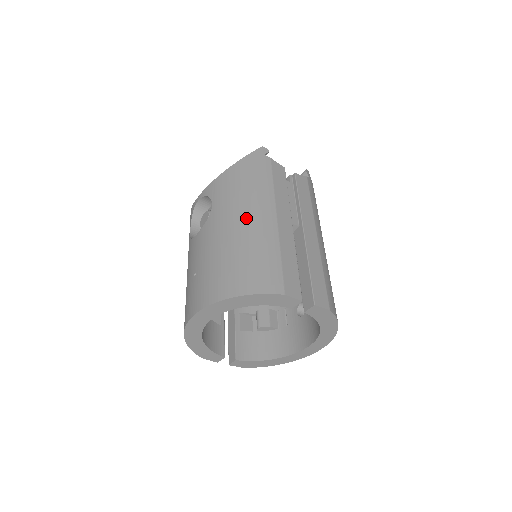
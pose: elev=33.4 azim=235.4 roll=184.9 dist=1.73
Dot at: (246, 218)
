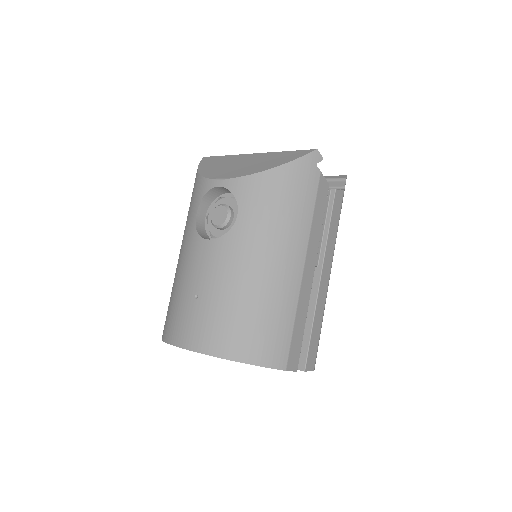
Dot at: (273, 261)
